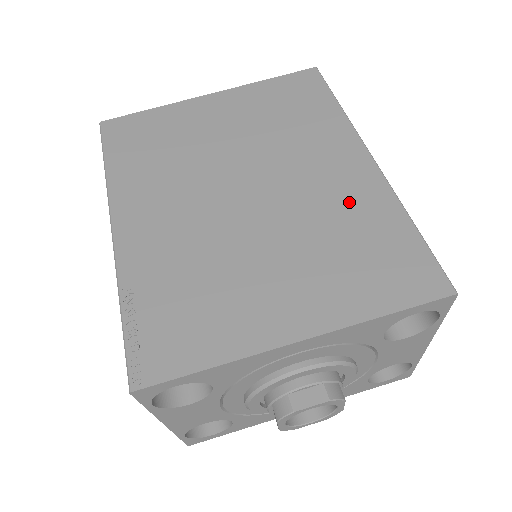
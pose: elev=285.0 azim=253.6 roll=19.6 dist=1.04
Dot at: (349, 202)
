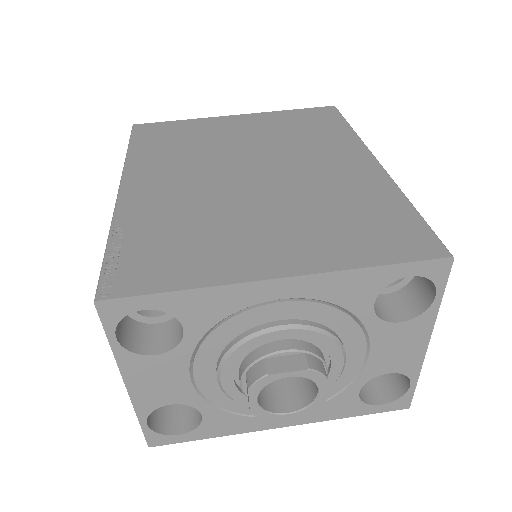
Dot at: (350, 186)
